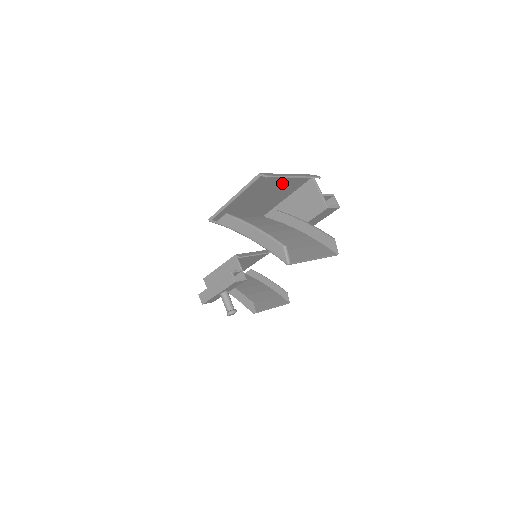
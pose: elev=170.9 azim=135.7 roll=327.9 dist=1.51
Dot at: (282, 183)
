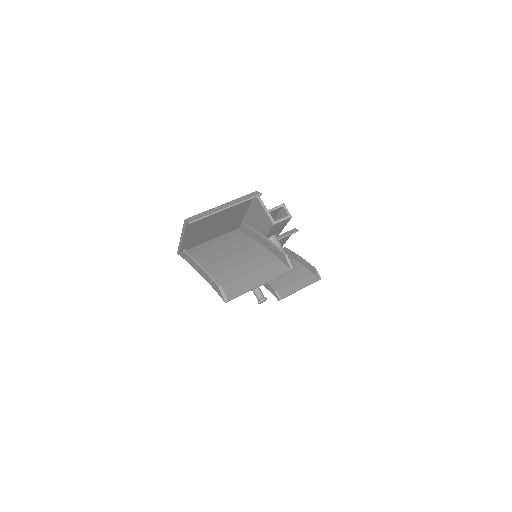
Dot at: (223, 212)
